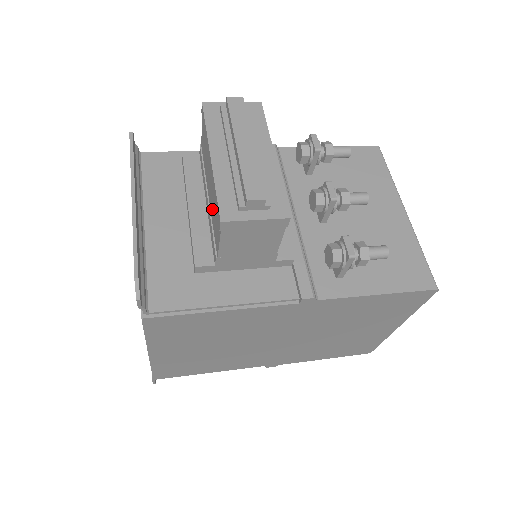
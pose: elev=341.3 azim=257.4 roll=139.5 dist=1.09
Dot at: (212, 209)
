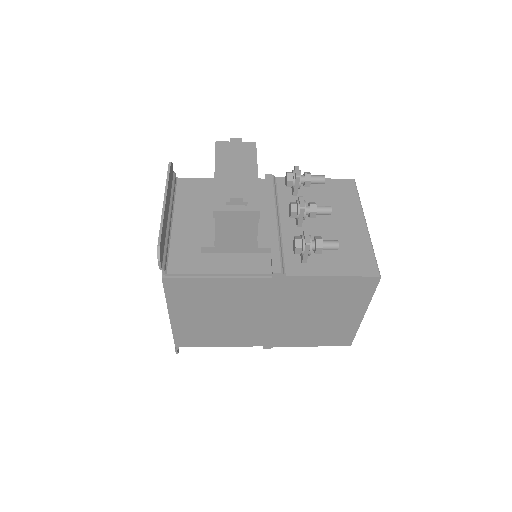
Dot at: occluded
